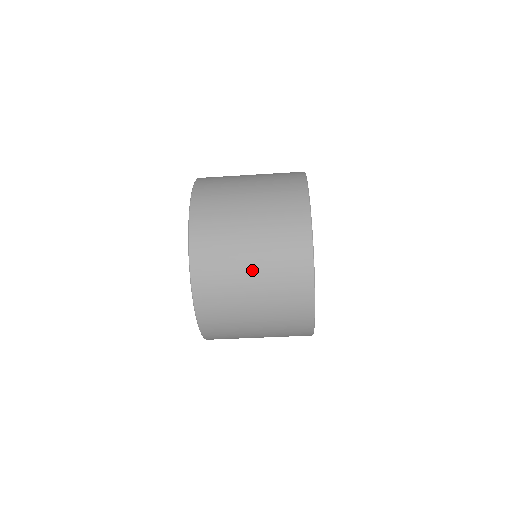
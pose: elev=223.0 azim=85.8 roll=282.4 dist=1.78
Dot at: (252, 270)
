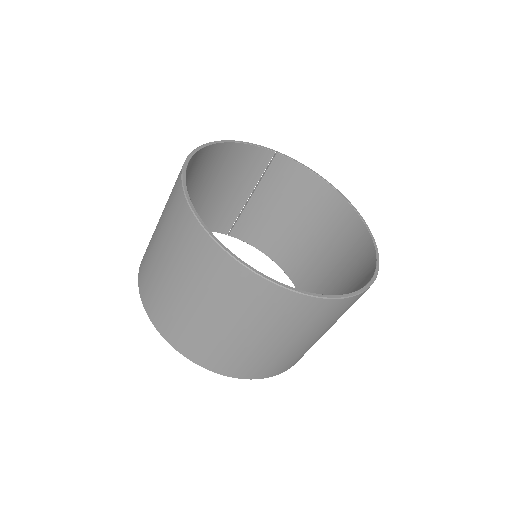
Dot at: (177, 283)
